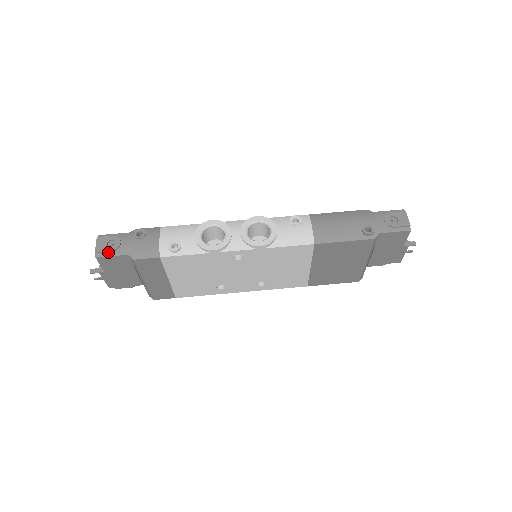
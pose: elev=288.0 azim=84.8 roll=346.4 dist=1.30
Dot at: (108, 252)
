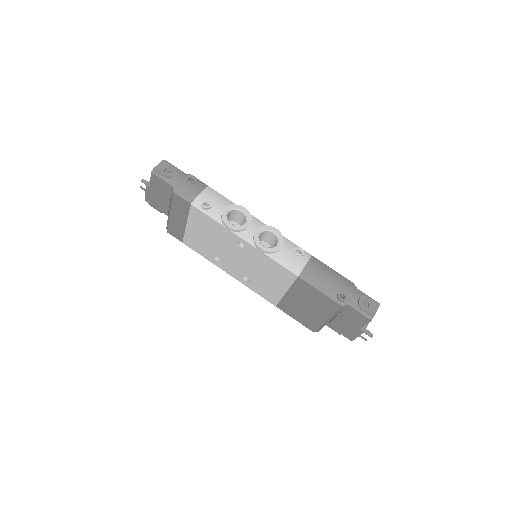
Dot at: (162, 175)
